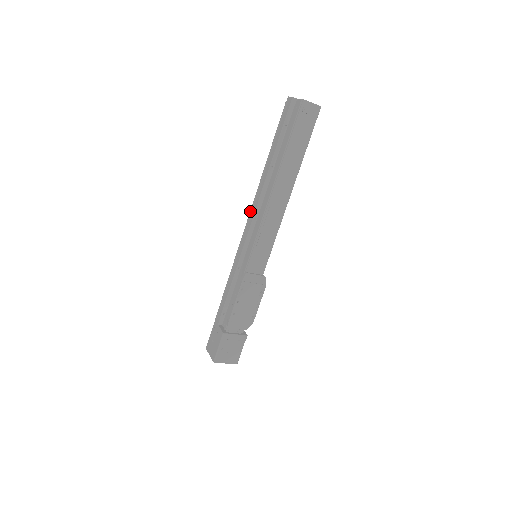
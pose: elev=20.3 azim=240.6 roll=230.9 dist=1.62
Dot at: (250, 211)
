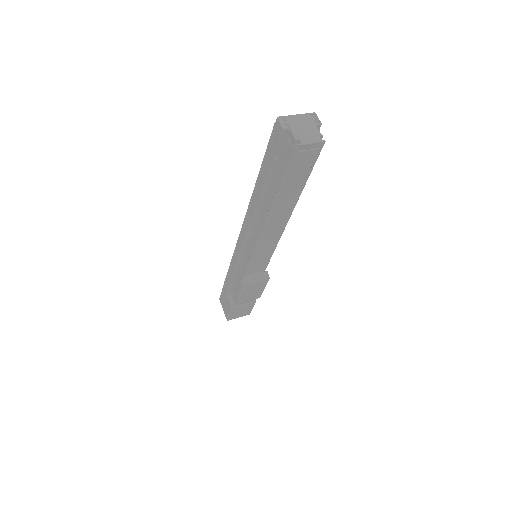
Dot at: (243, 221)
